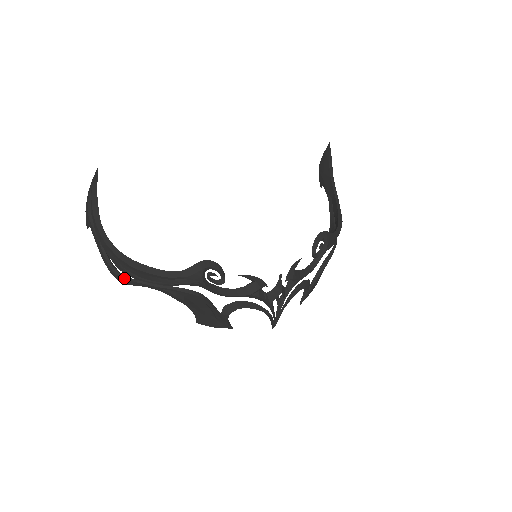
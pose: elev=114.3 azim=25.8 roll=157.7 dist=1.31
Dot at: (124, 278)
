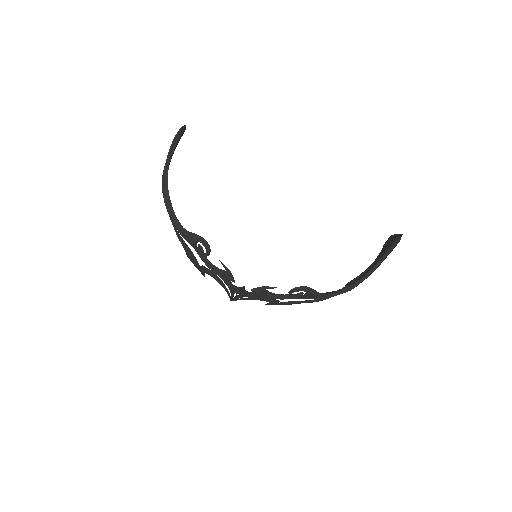
Dot at: (163, 196)
